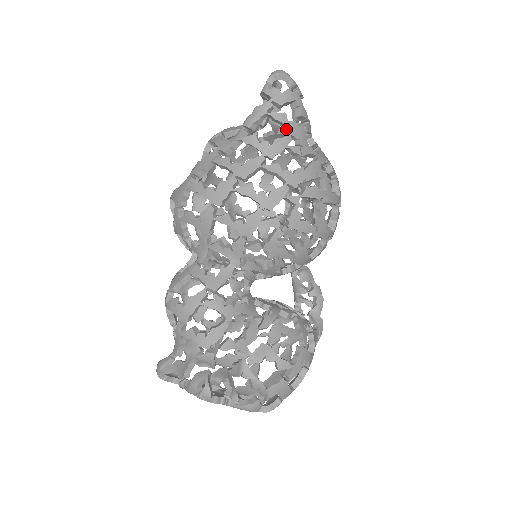
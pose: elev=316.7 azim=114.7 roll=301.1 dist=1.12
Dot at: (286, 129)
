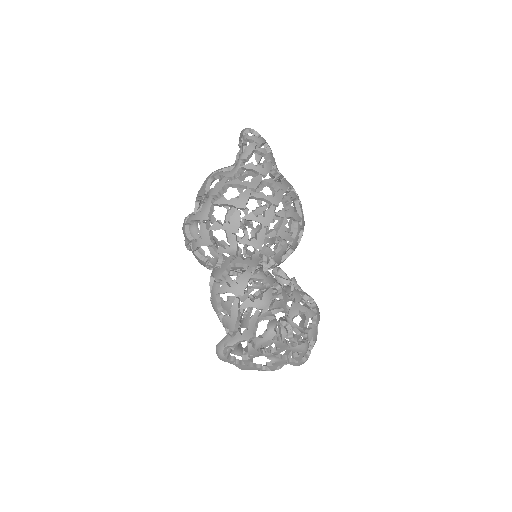
Dot at: (267, 159)
